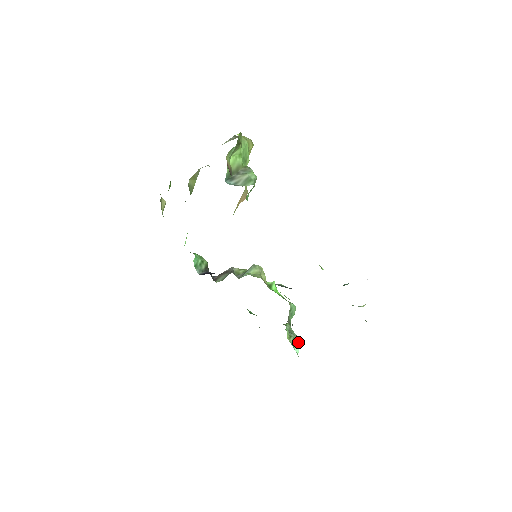
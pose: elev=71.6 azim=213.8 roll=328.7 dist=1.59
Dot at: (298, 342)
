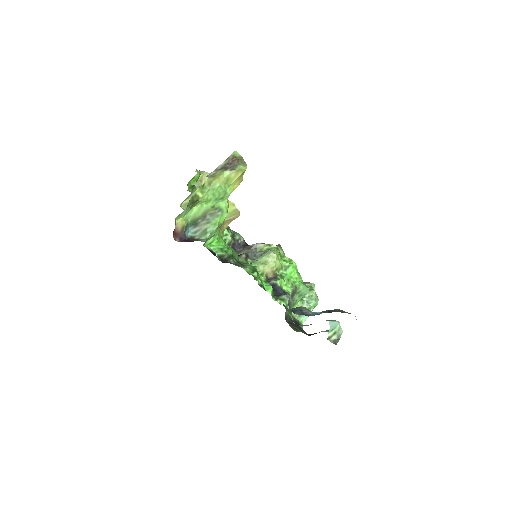
Dot at: occluded
